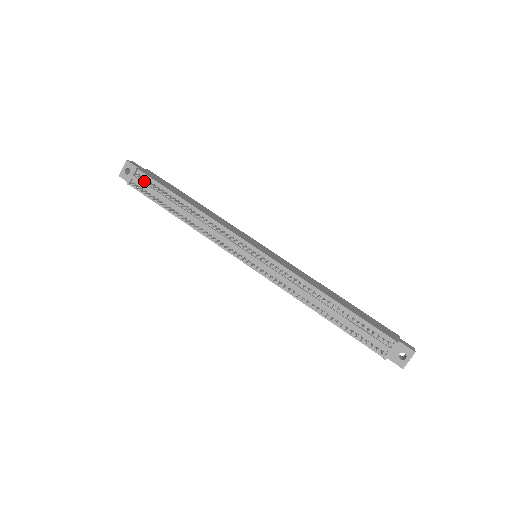
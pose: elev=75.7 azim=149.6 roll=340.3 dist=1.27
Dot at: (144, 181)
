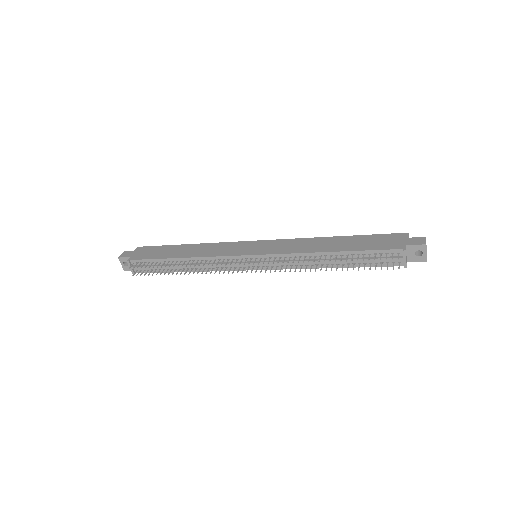
Dot at: (141, 265)
